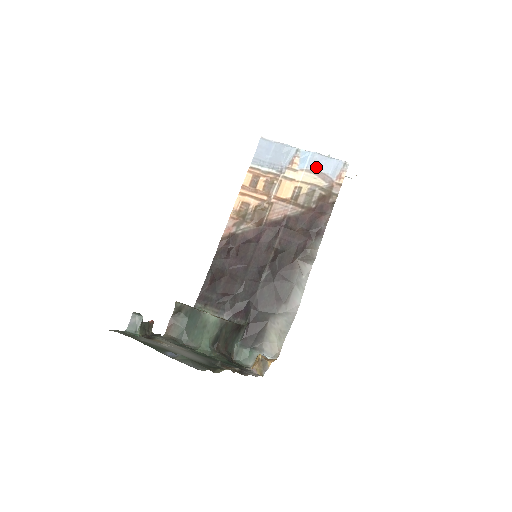
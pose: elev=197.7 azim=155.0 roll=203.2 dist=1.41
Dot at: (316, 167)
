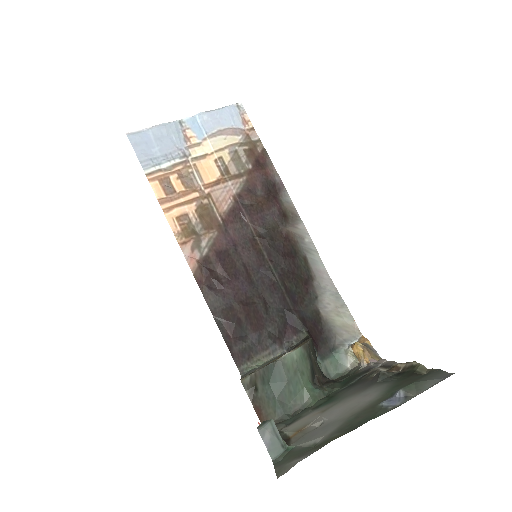
Dot at: (215, 127)
